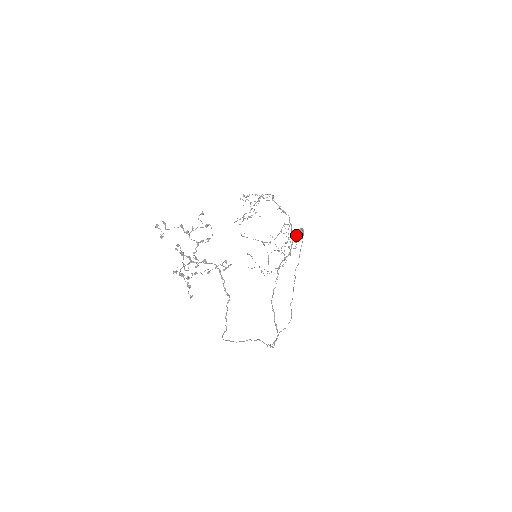
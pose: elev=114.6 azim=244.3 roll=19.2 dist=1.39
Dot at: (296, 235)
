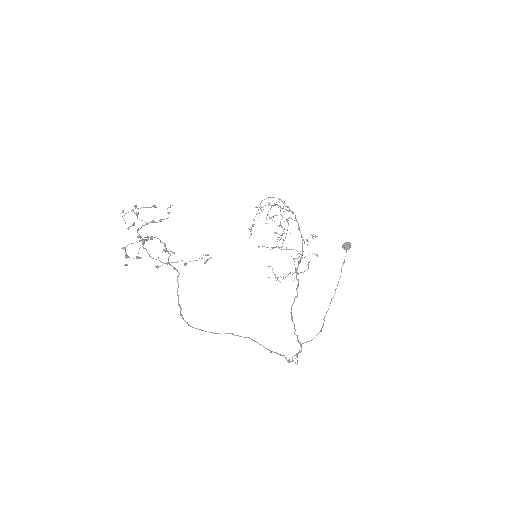
Dot at: occluded
